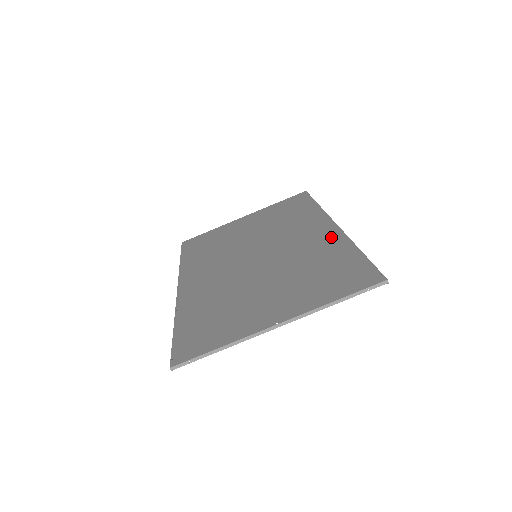
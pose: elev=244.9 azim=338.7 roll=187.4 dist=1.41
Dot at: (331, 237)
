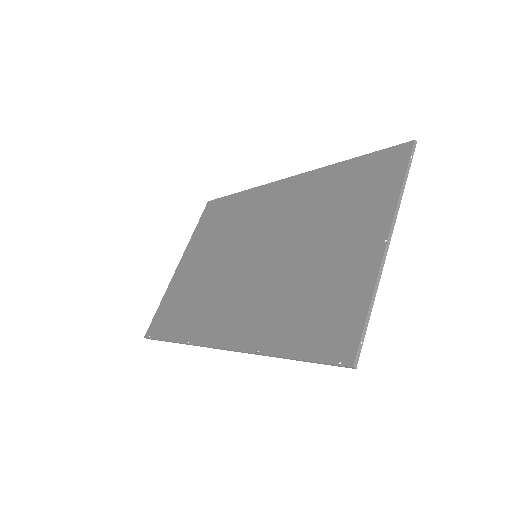
Dot at: (304, 183)
